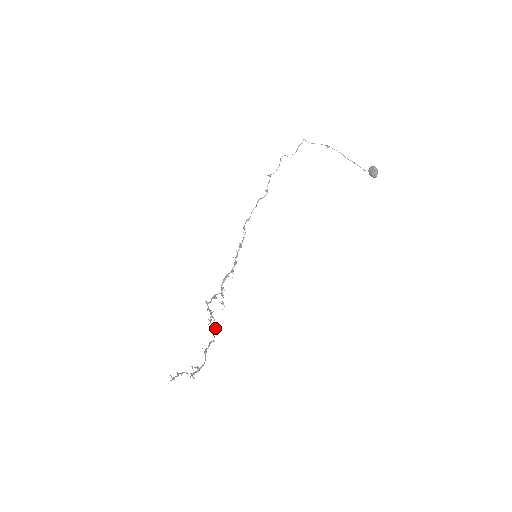
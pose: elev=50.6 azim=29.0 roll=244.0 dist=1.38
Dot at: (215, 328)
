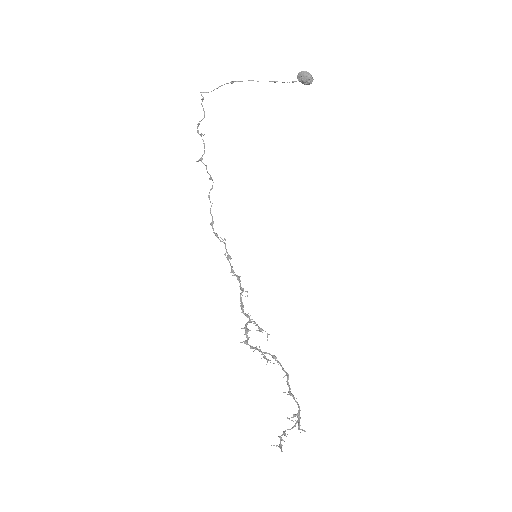
Dot at: (278, 362)
